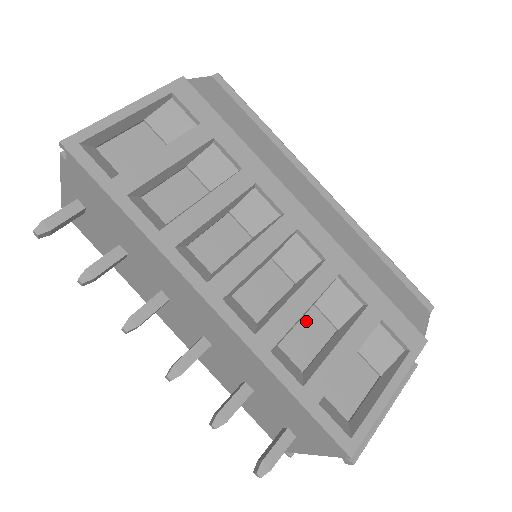
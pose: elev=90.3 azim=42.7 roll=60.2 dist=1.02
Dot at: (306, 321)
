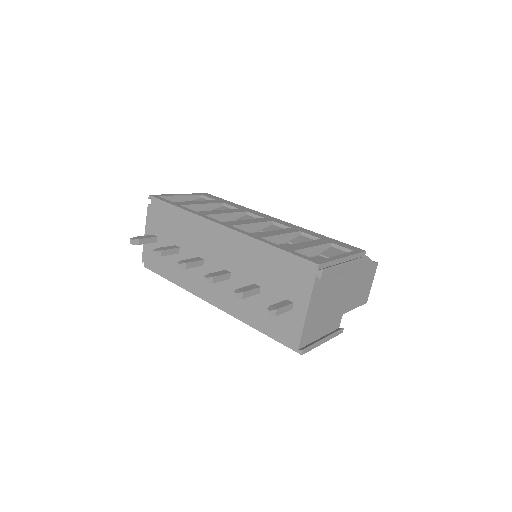
Dot at: (284, 245)
